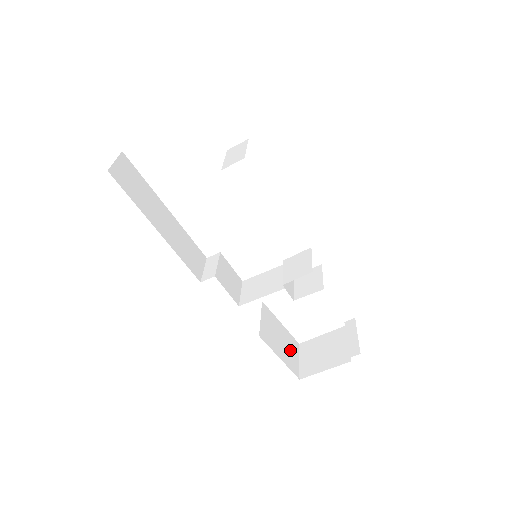
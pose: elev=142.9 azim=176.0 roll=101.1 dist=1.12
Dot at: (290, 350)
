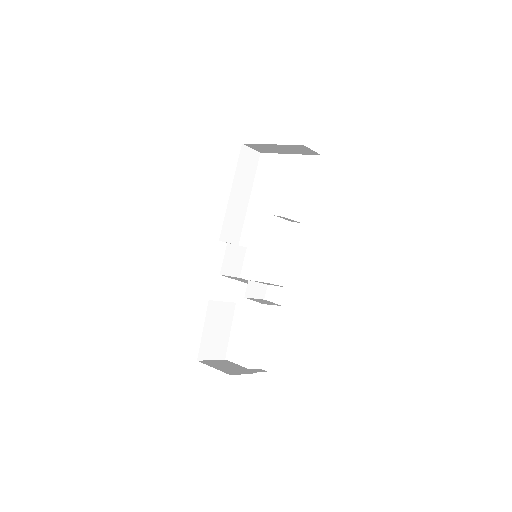
Dot at: (215, 345)
